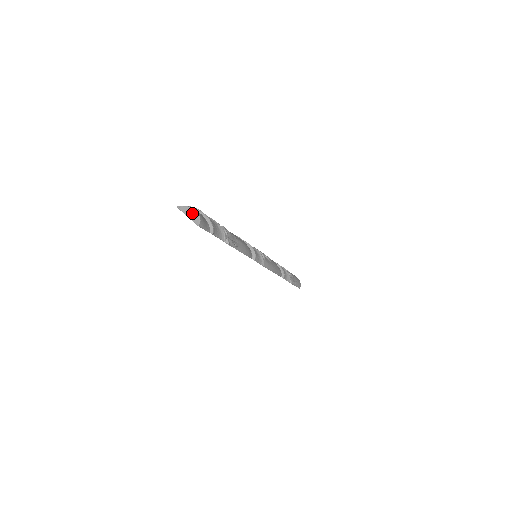
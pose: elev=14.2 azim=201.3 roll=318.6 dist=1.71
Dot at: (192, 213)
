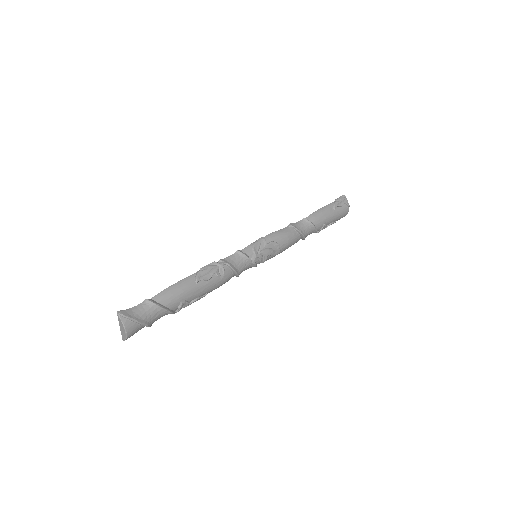
Dot at: (123, 331)
